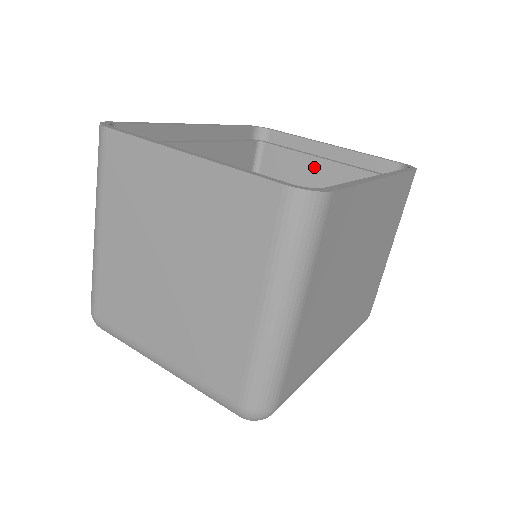
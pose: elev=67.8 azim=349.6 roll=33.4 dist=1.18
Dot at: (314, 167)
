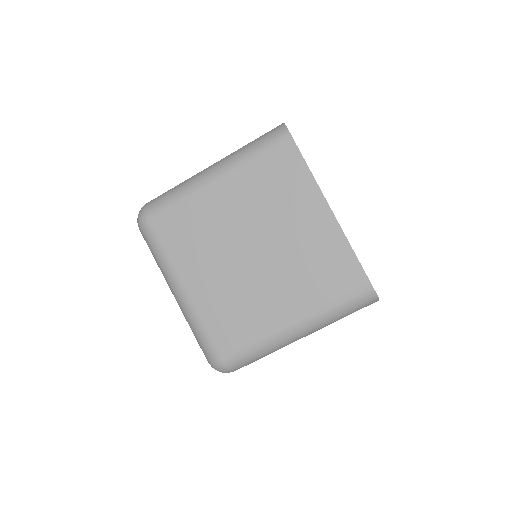
Dot at: occluded
